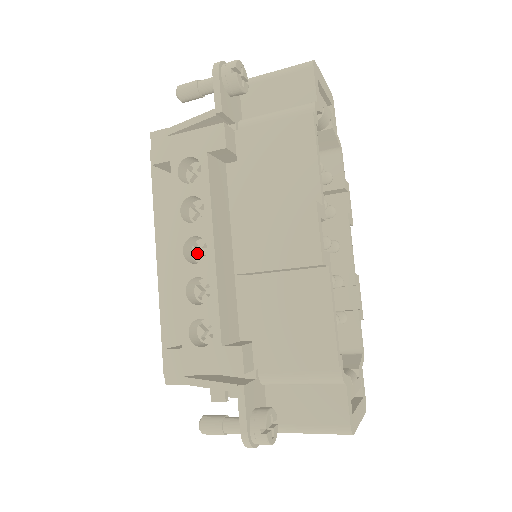
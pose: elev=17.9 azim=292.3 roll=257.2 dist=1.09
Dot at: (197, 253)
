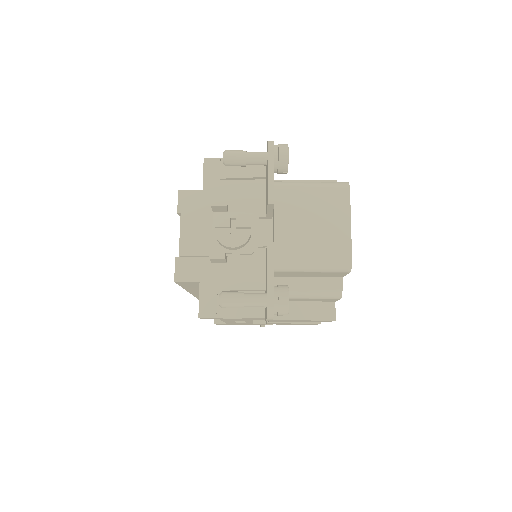
Dot at: occluded
